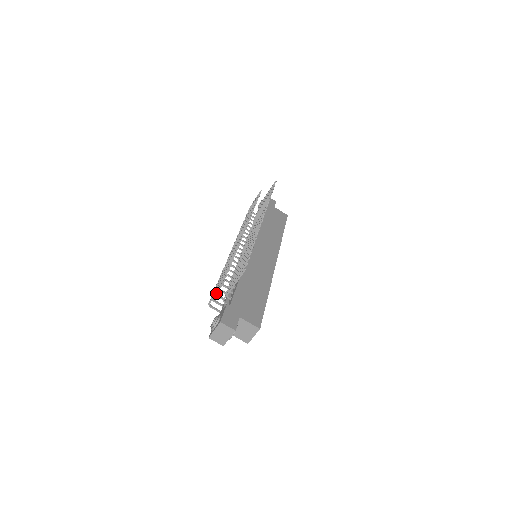
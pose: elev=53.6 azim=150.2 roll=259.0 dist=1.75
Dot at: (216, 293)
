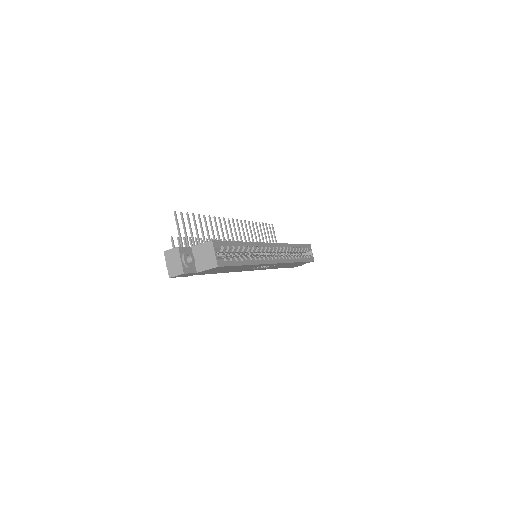
Dot at: occluded
